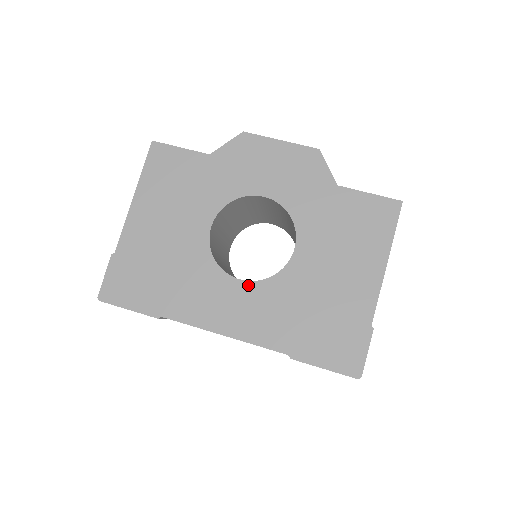
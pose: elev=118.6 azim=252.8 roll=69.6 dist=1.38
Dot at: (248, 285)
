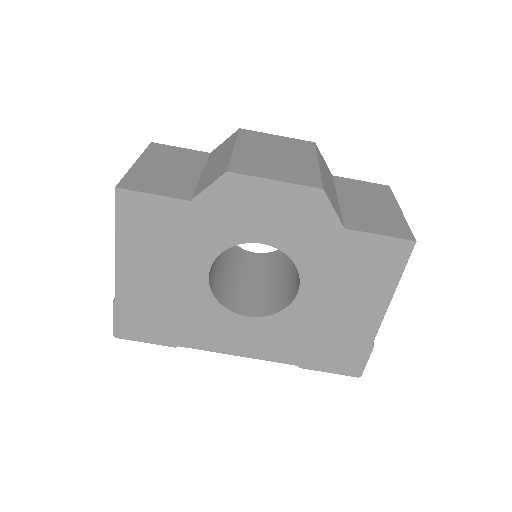
Dot at: (255, 320)
